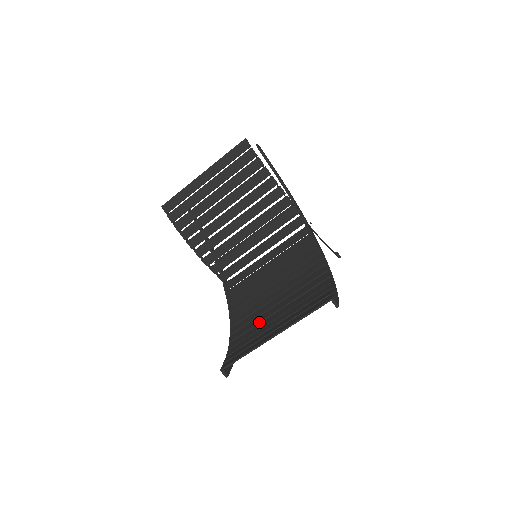
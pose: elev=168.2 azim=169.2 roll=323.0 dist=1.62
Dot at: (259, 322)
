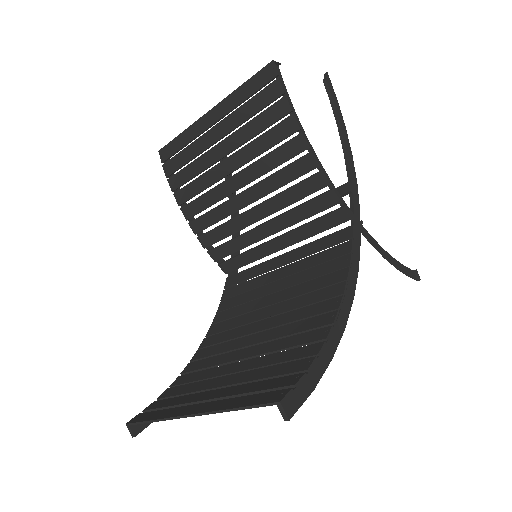
Dot at: (218, 364)
